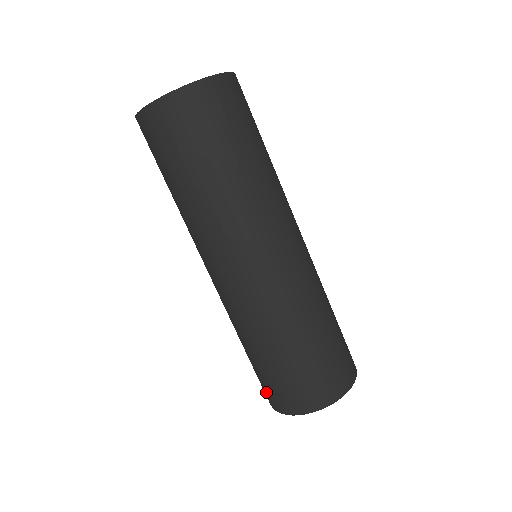
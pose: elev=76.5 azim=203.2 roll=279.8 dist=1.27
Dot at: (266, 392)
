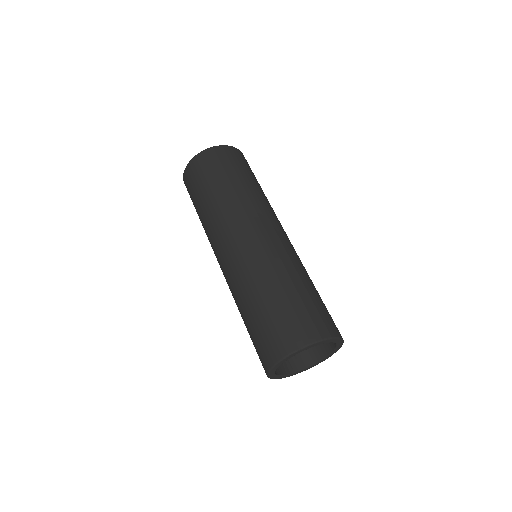
Dot at: (270, 343)
